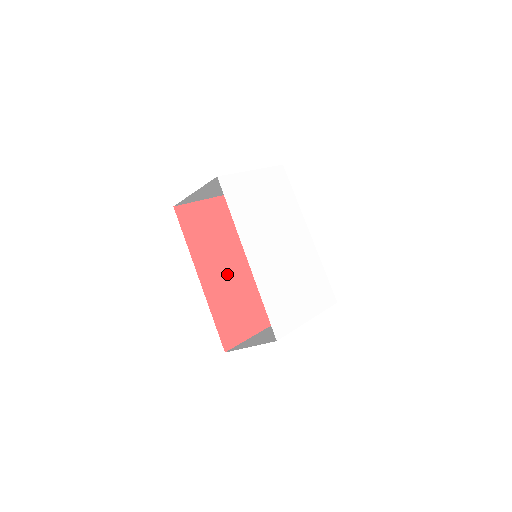
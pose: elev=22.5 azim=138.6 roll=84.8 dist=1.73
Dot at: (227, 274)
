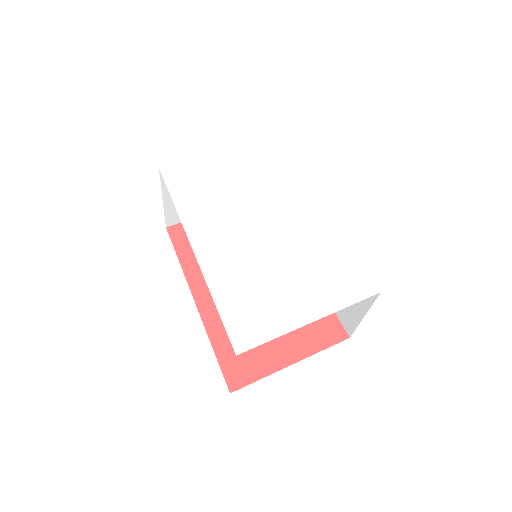
Dot at: occluded
